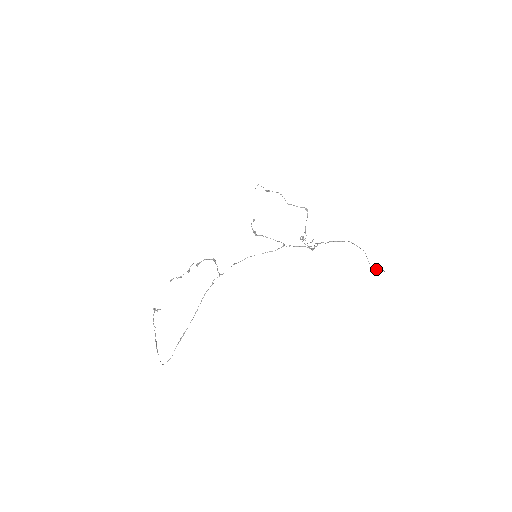
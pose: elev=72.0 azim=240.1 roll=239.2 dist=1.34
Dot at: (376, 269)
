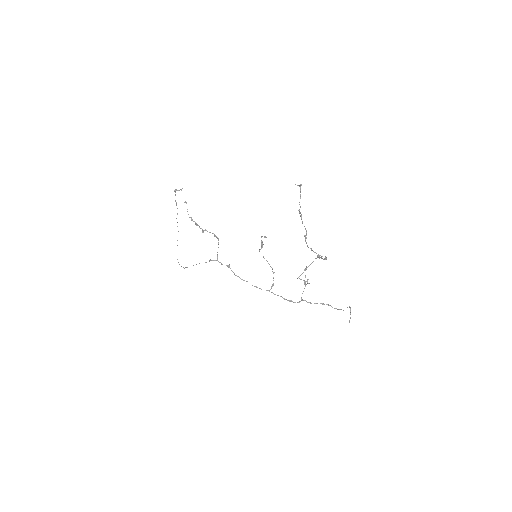
Dot at: (350, 311)
